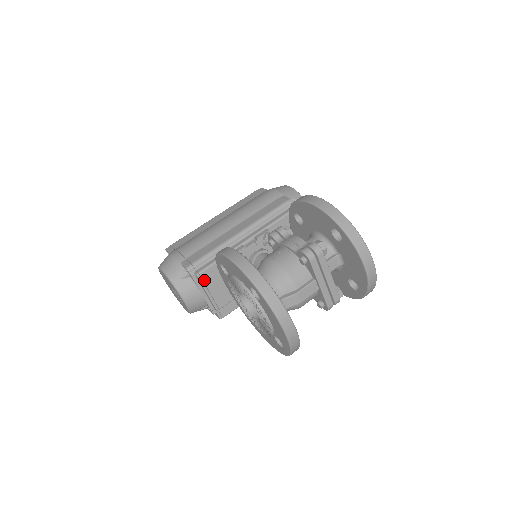
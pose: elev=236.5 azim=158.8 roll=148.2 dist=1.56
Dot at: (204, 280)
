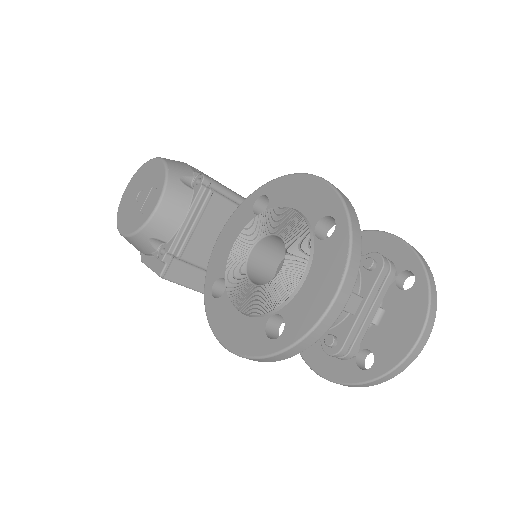
Dot at: (209, 205)
